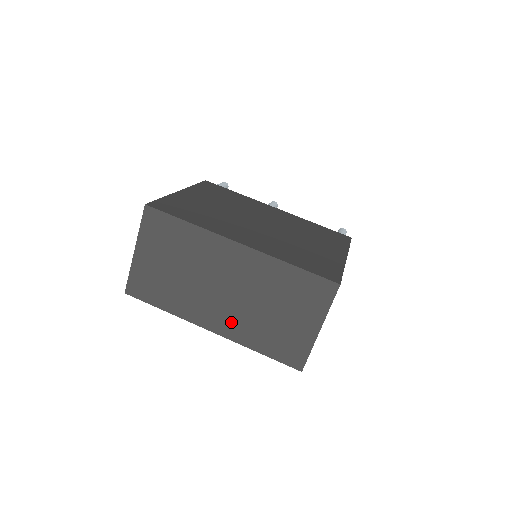
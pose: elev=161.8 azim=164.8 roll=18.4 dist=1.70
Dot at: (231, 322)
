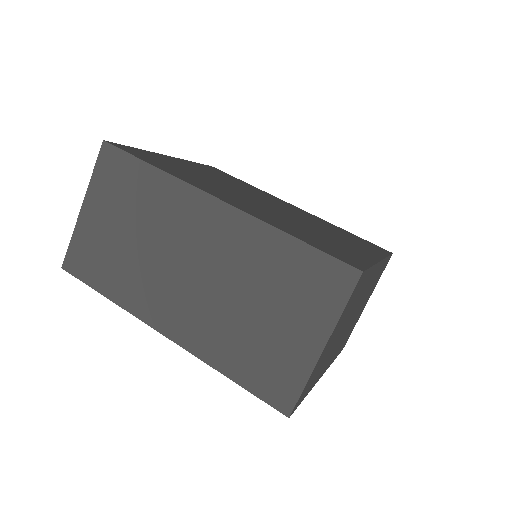
Dot at: (193, 323)
